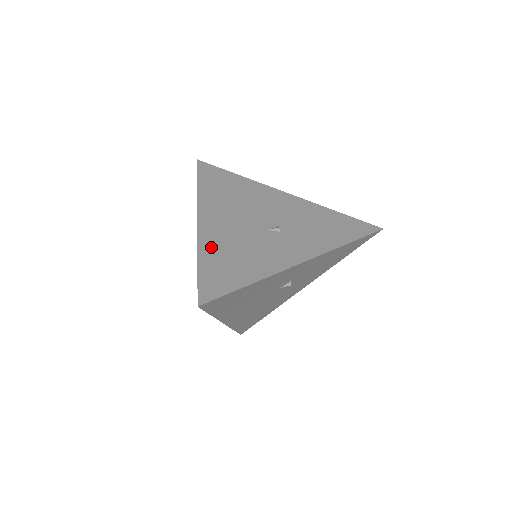
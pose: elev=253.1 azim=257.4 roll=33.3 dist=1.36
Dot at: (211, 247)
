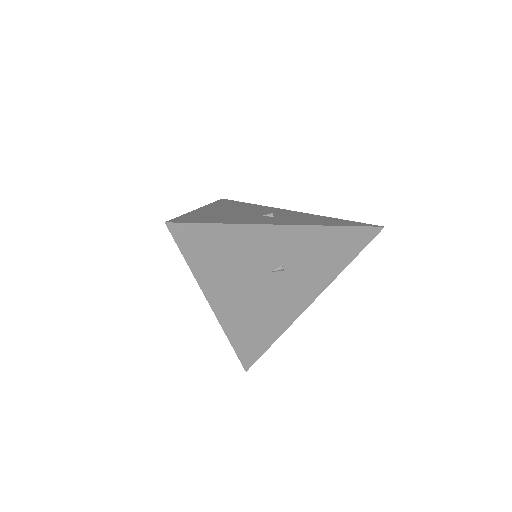
Dot at: (201, 213)
